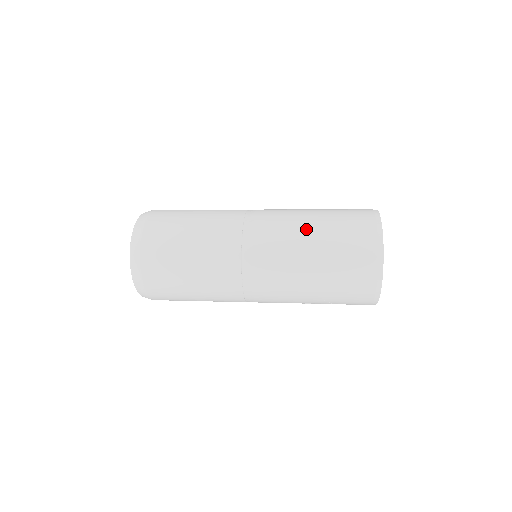
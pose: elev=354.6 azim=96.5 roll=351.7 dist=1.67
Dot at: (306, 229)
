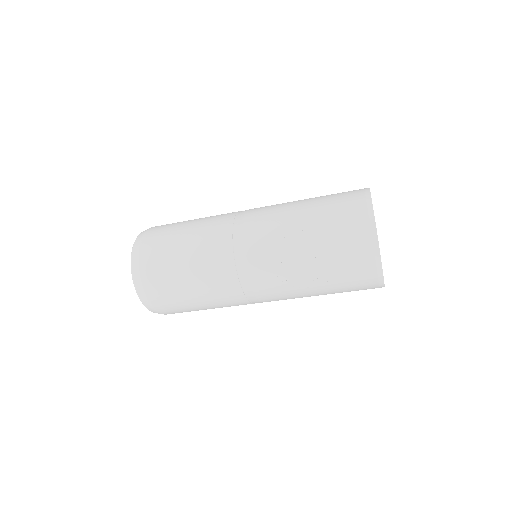
Dot at: occluded
